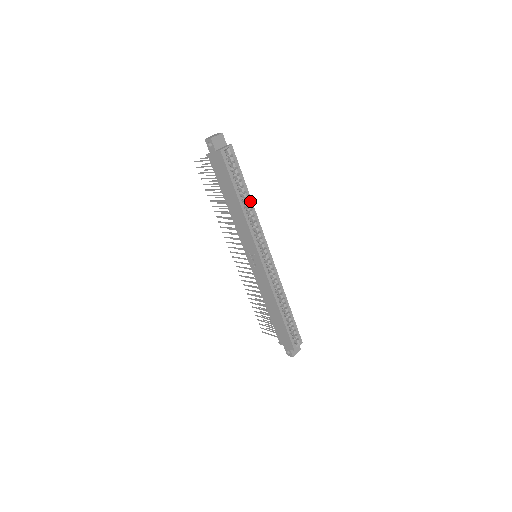
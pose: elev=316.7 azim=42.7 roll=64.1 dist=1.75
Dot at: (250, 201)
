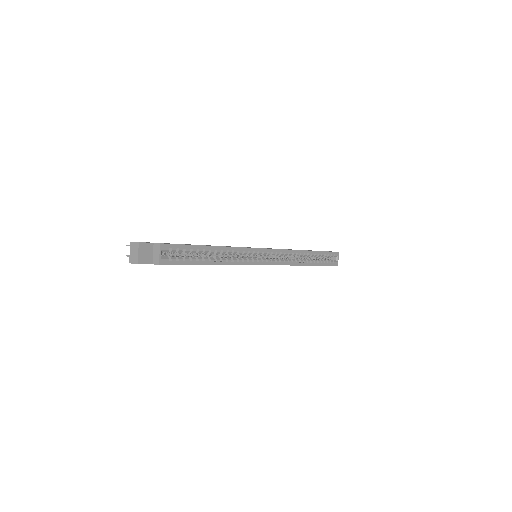
Dot at: (220, 249)
